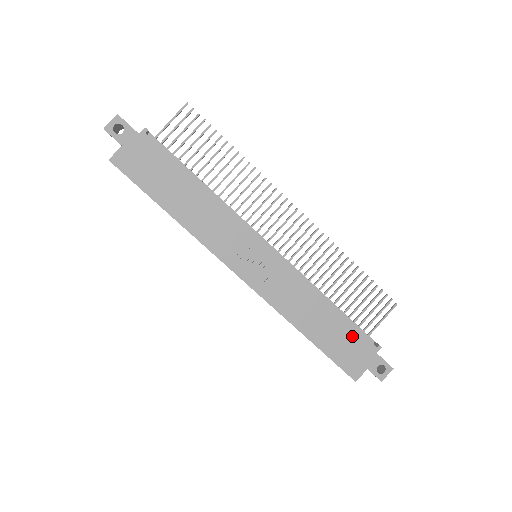
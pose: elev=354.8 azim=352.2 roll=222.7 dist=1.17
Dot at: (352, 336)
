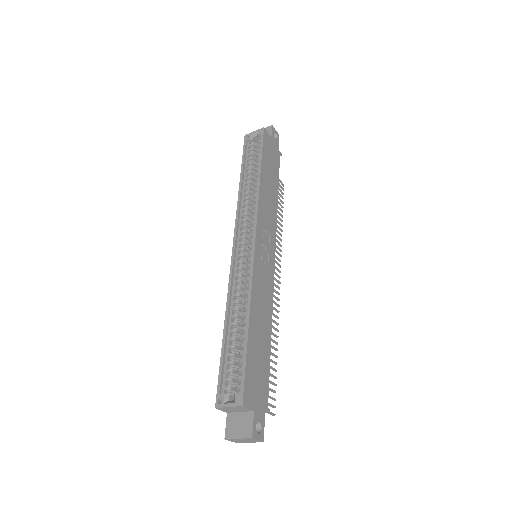
Dot at: (265, 373)
